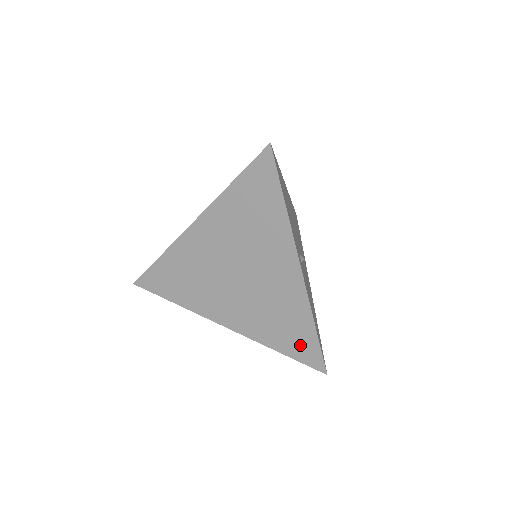
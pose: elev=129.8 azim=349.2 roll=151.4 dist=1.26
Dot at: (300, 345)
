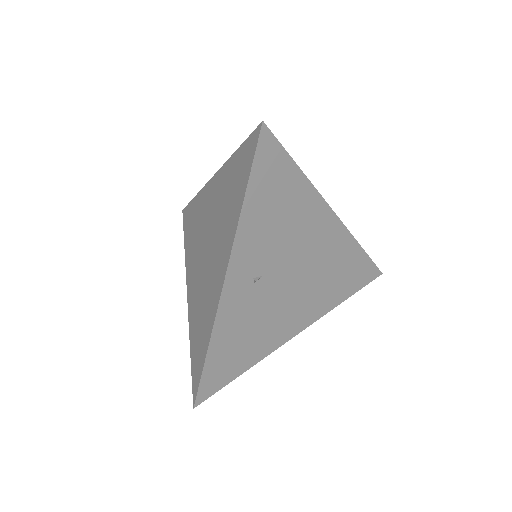
Dot at: (197, 358)
